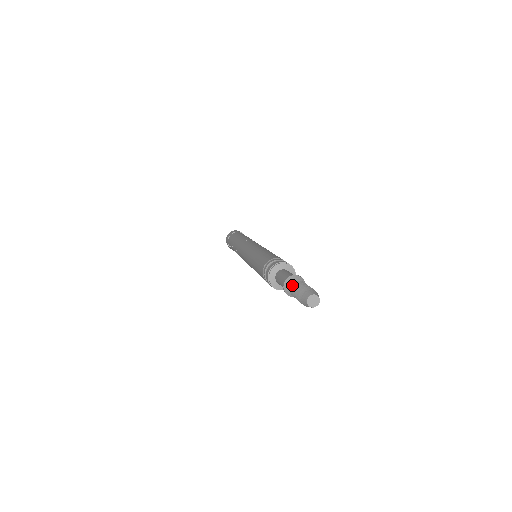
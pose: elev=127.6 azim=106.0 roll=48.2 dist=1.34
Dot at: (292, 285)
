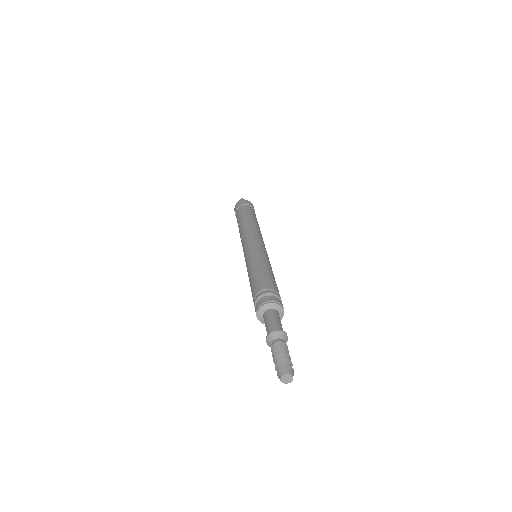
Dot at: (273, 345)
